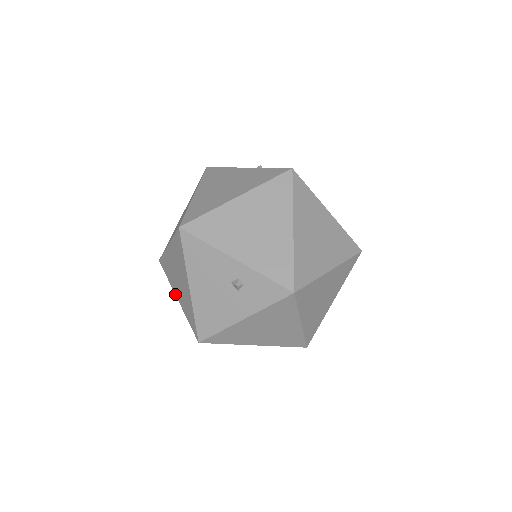
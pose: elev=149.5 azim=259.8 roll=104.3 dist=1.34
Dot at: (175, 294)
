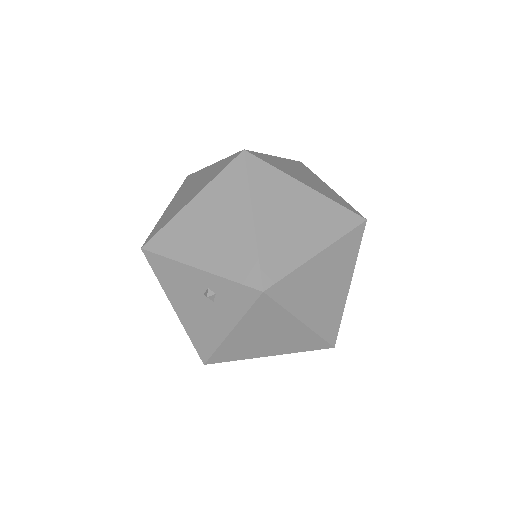
Dot at: occluded
